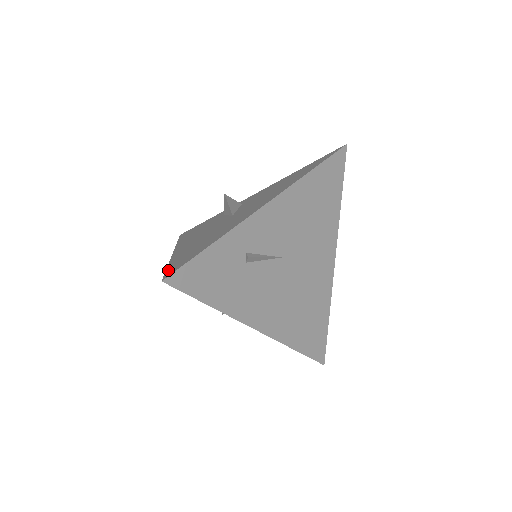
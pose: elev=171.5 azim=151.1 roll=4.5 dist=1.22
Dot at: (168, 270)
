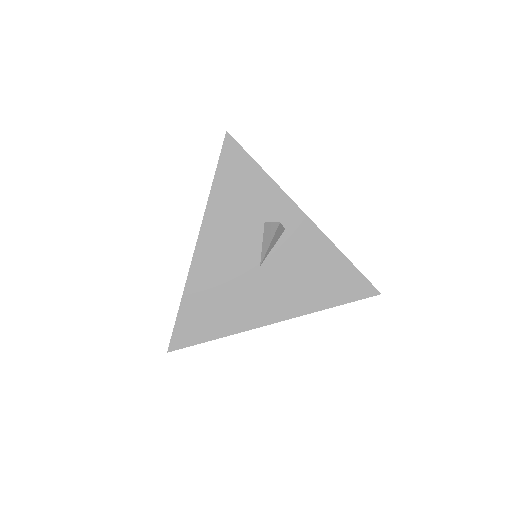
Dot at: (177, 329)
